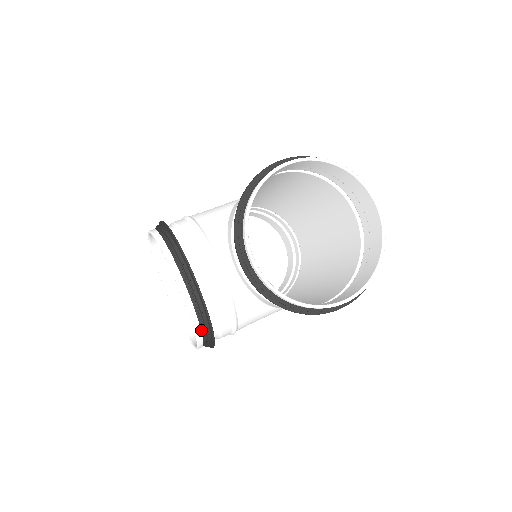
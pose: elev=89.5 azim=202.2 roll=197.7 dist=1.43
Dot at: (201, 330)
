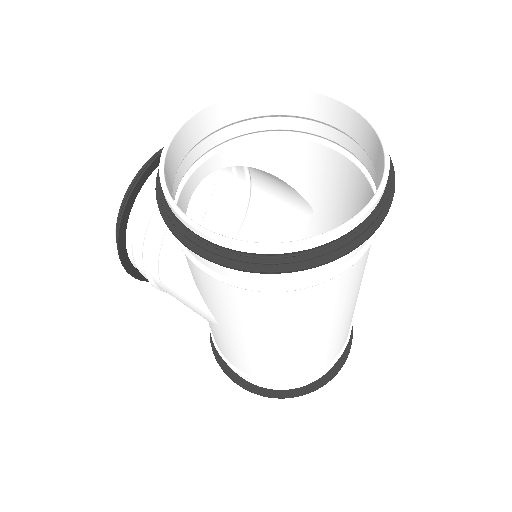
Dot at: (122, 204)
